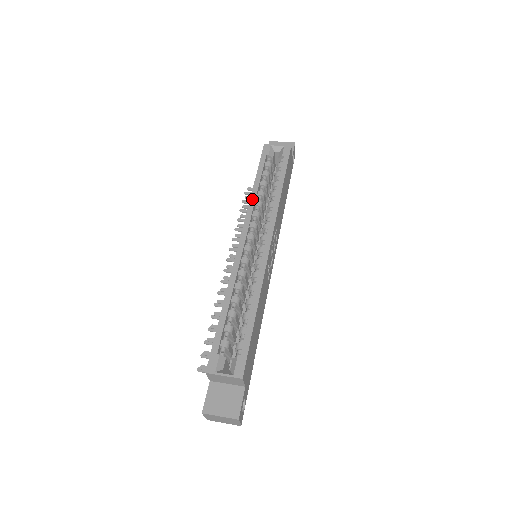
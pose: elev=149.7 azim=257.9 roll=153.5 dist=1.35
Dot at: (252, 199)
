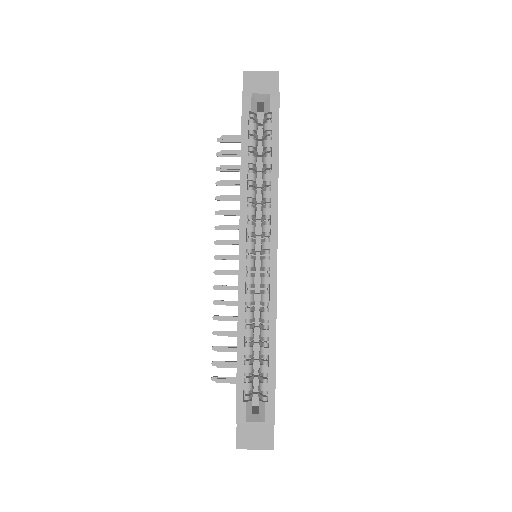
Dot at: (243, 190)
